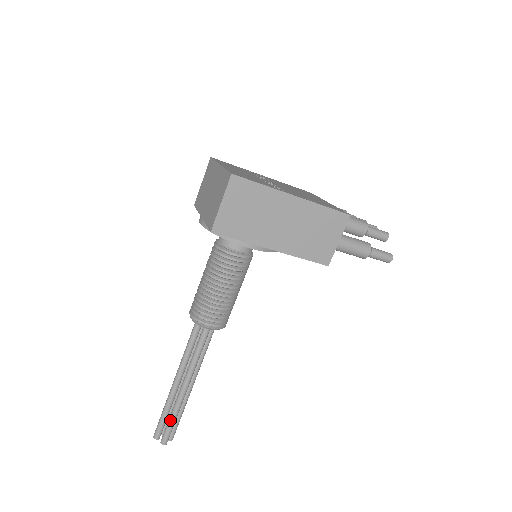
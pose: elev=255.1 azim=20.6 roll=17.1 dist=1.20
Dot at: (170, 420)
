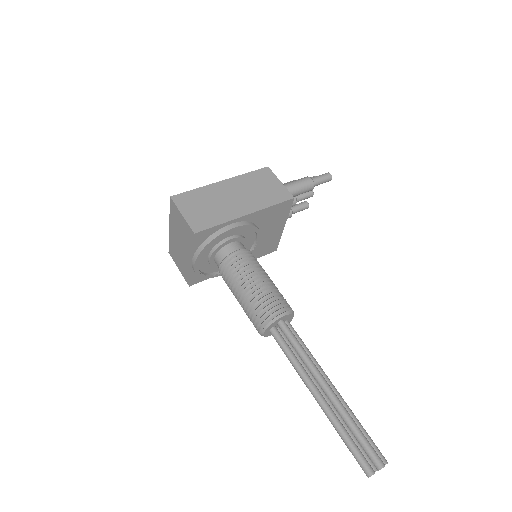
Dot at: (355, 434)
